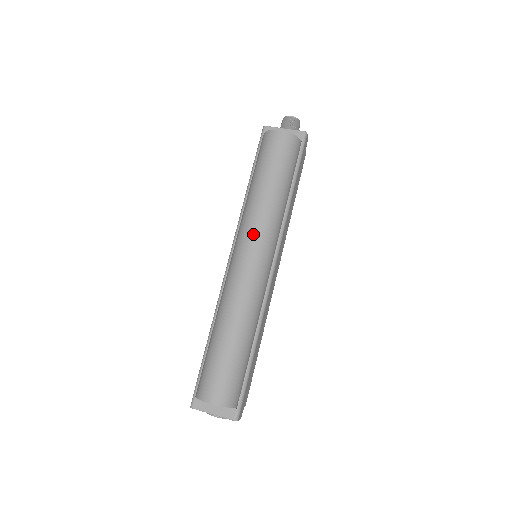
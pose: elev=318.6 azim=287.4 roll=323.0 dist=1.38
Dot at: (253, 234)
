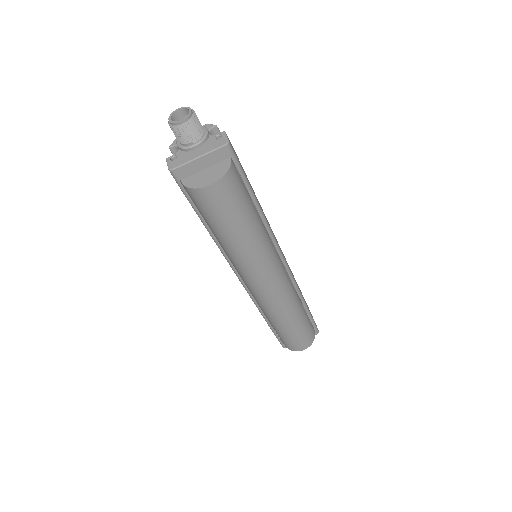
Dot at: (260, 273)
